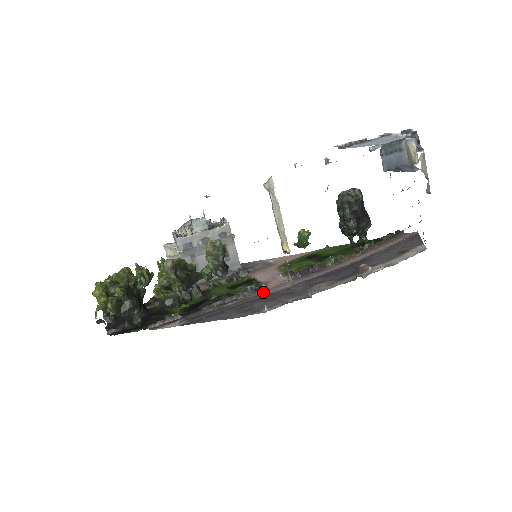
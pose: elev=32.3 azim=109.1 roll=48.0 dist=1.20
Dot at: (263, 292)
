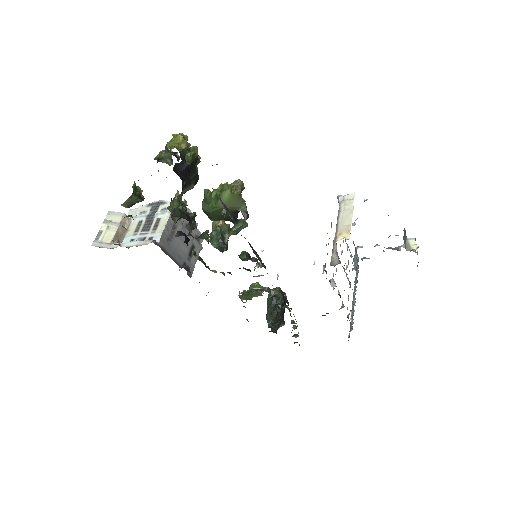
Dot at: occluded
